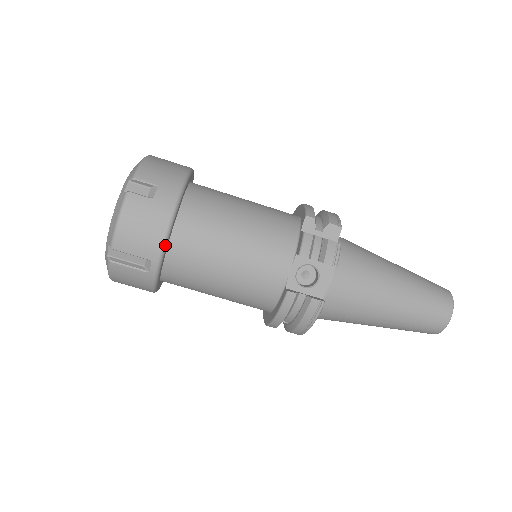
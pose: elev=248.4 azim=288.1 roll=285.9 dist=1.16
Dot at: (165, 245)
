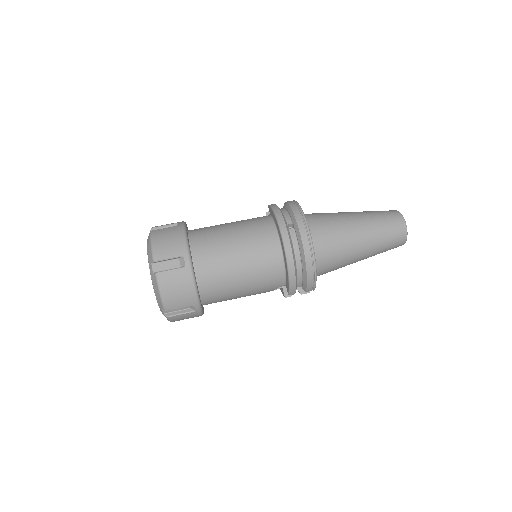
Dot at: occluded
